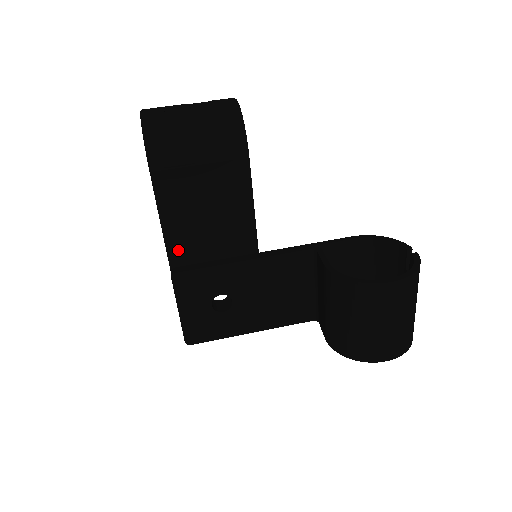
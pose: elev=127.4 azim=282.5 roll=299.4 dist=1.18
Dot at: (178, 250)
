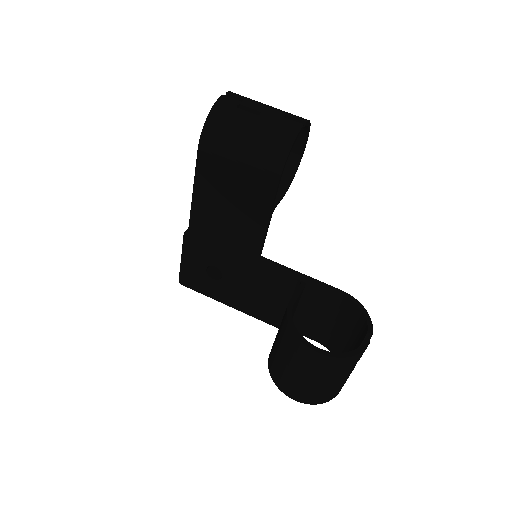
Dot at: (199, 216)
